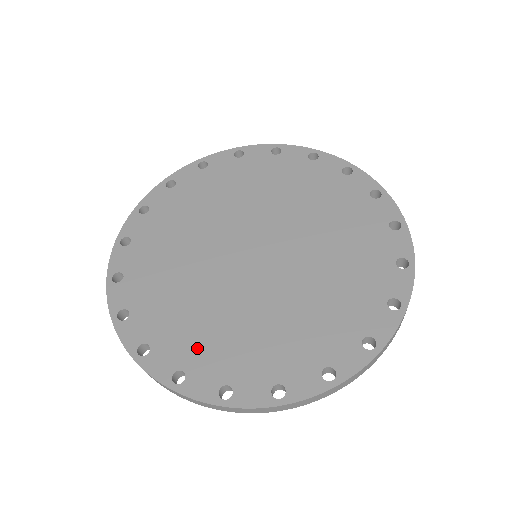
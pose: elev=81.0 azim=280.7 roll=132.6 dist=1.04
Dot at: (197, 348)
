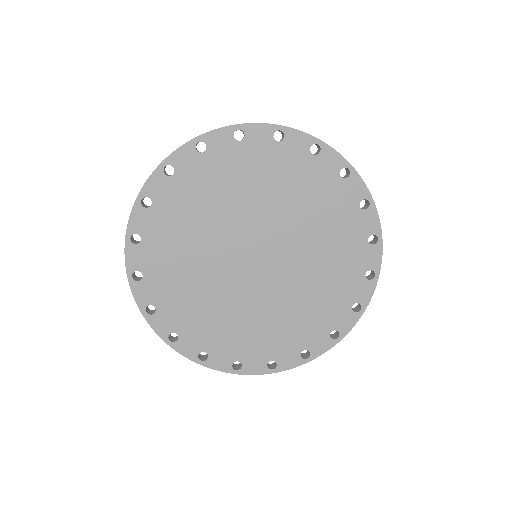
Dot at: (173, 299)
